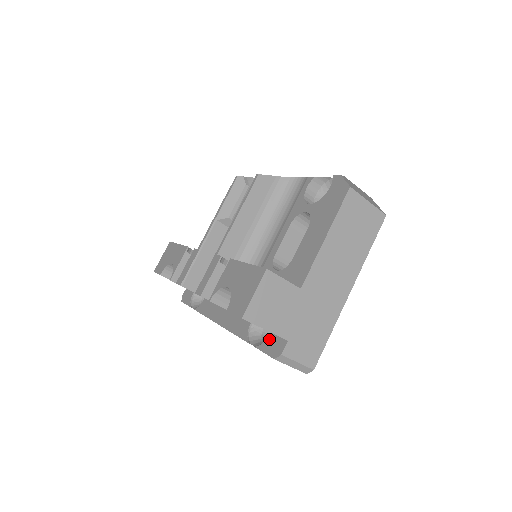
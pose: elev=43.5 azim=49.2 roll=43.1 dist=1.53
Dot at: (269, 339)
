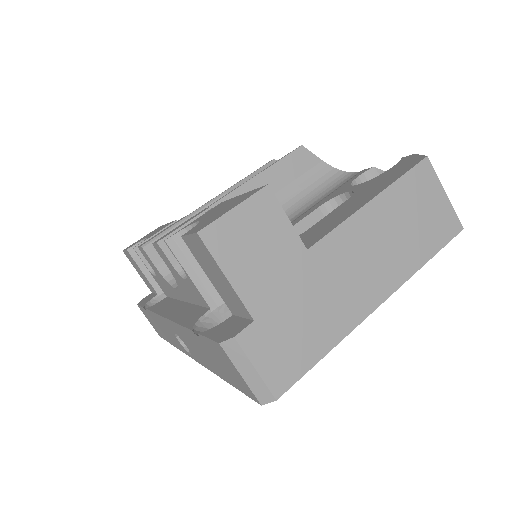
Dot at: (225, 322)
